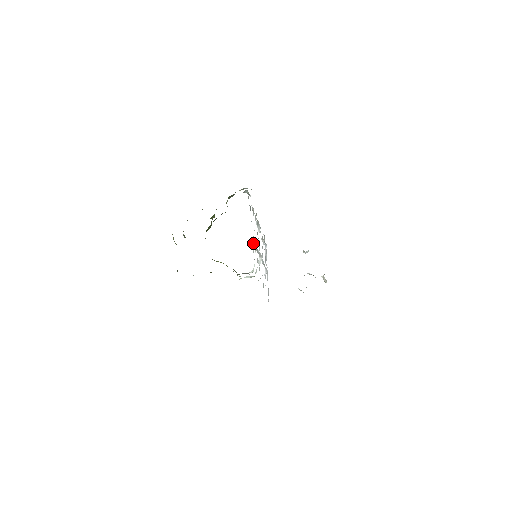
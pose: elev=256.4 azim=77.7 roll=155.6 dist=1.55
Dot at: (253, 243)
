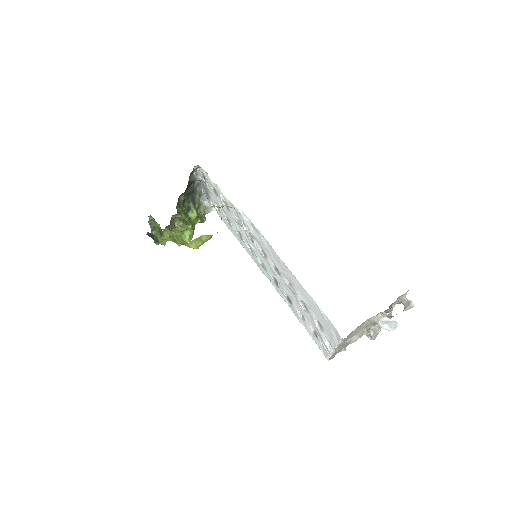
Dot at: (204, 176)
